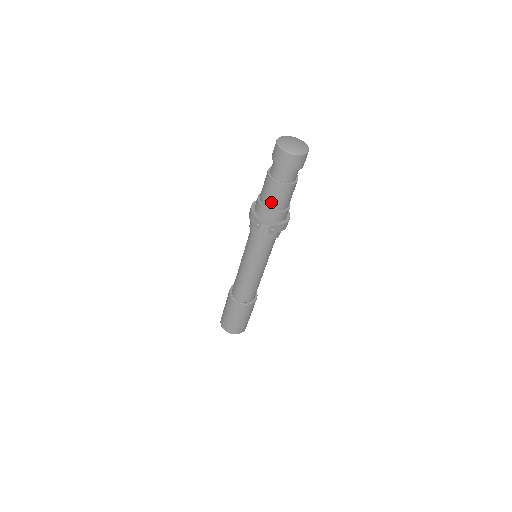
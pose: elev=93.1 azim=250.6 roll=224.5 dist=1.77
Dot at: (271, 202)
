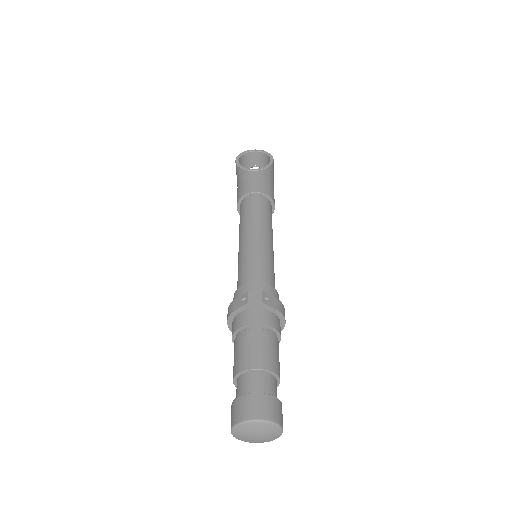
Dot at: occluded
